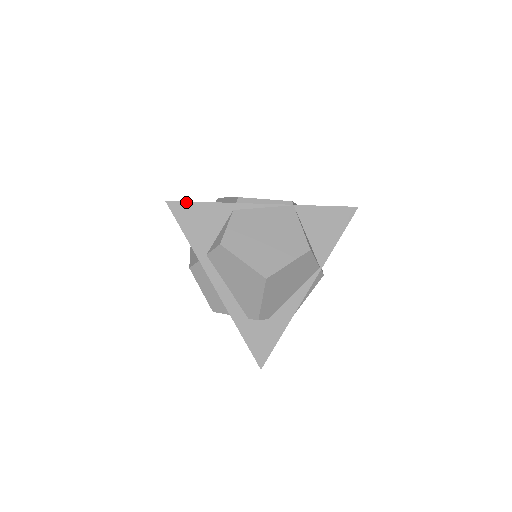
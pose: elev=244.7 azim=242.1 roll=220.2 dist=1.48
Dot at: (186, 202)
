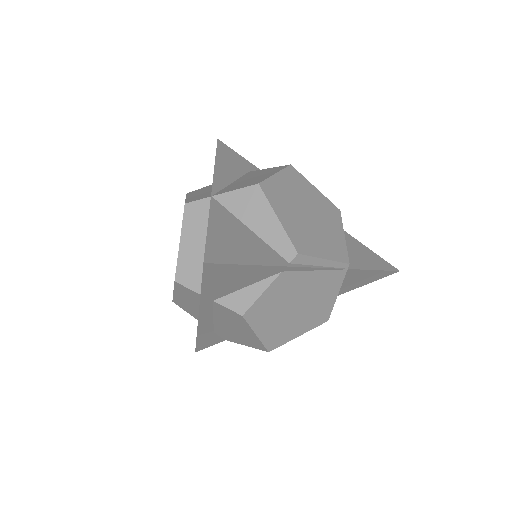
Dot at: (231, 264)
